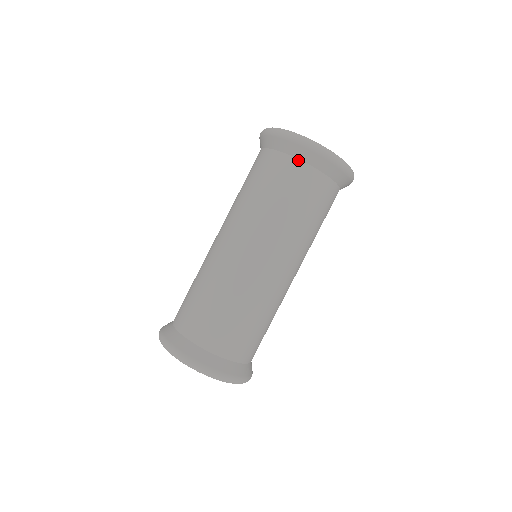
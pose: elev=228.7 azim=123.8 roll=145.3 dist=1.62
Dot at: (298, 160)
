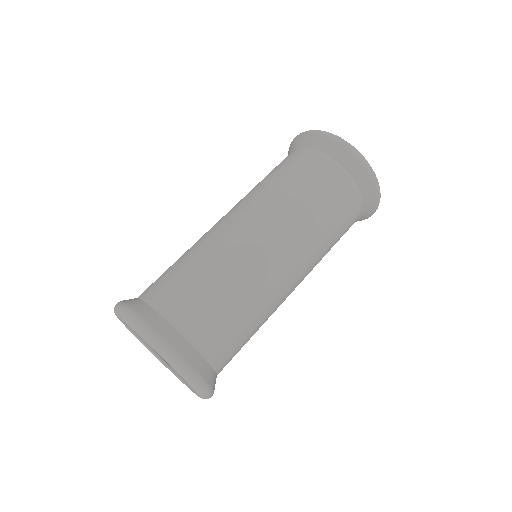
Dot at: (314, 150)
